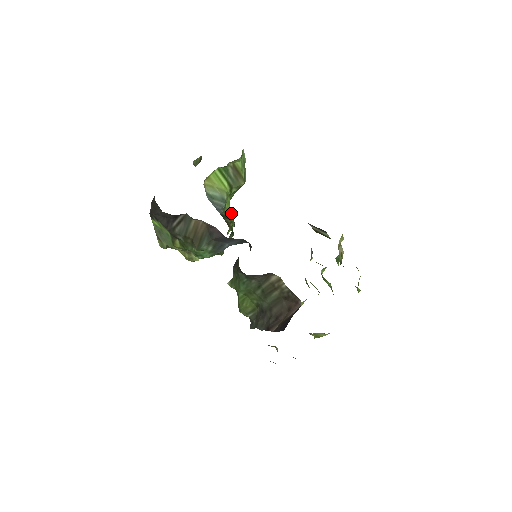
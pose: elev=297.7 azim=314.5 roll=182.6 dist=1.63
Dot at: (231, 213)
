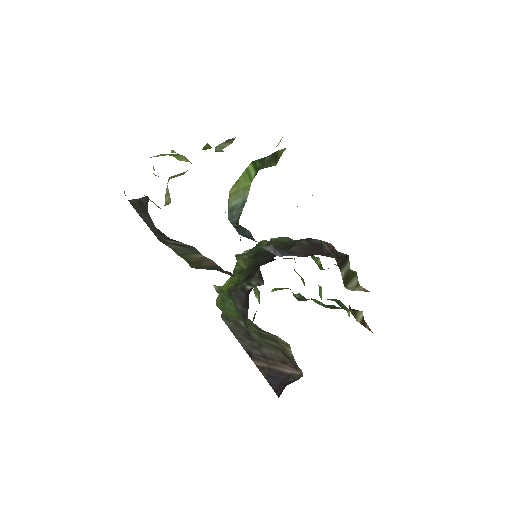
Dot at: occluded
